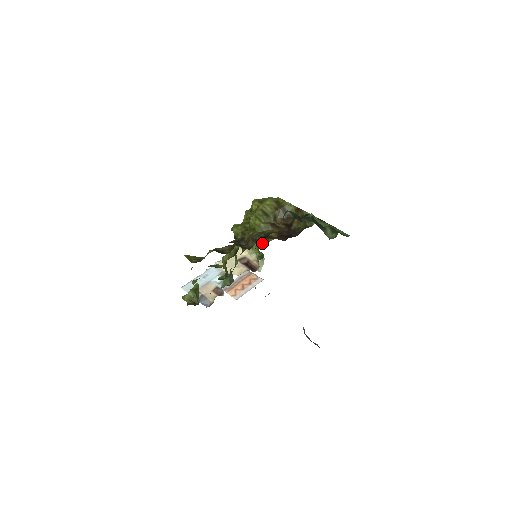
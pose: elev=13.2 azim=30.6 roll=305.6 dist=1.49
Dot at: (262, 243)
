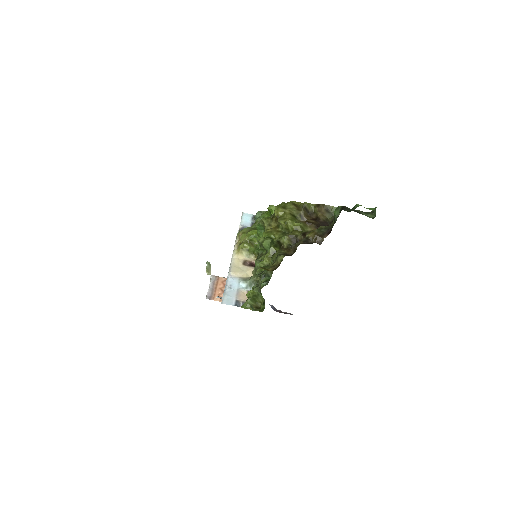
Dot at: occluded
